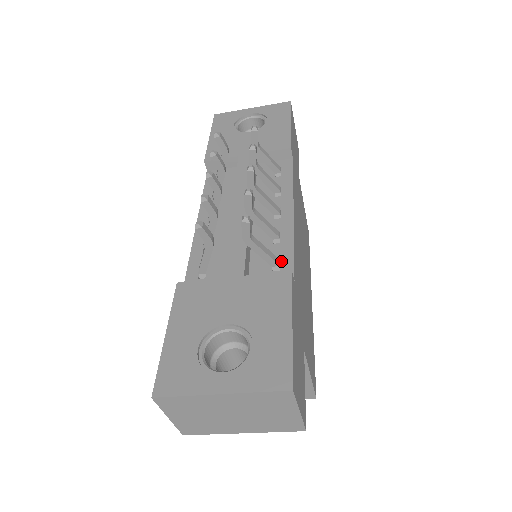
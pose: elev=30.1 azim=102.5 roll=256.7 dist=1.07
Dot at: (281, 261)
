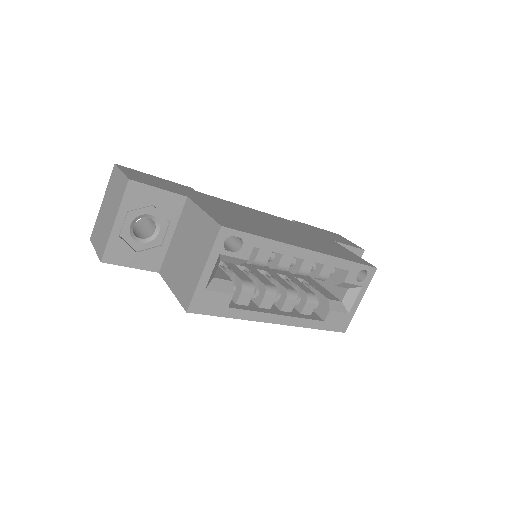
Dot at: occluded
